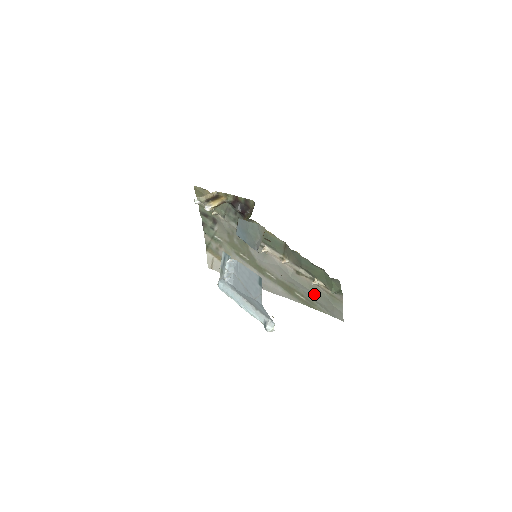
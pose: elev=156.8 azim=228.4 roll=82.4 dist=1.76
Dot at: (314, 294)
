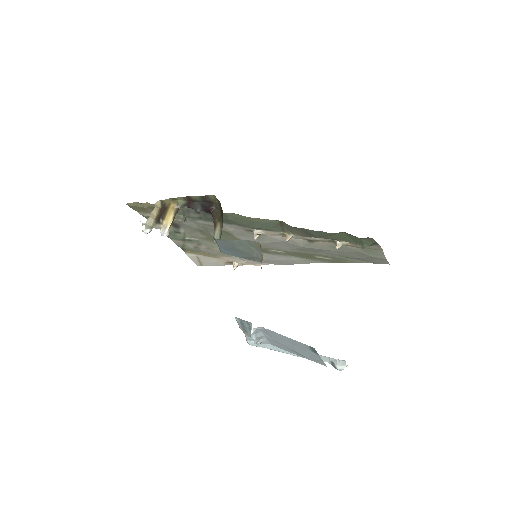
Dot at: (341, 253)
